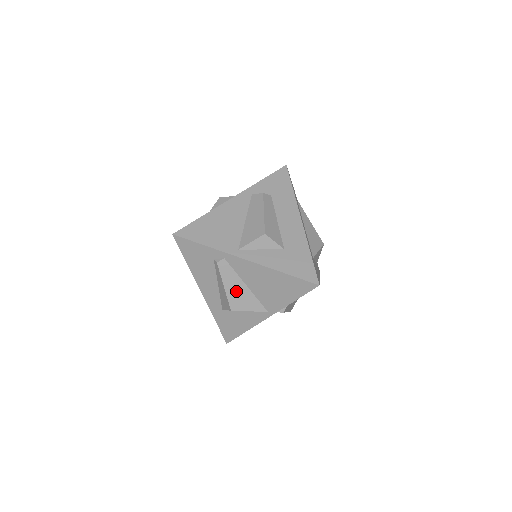
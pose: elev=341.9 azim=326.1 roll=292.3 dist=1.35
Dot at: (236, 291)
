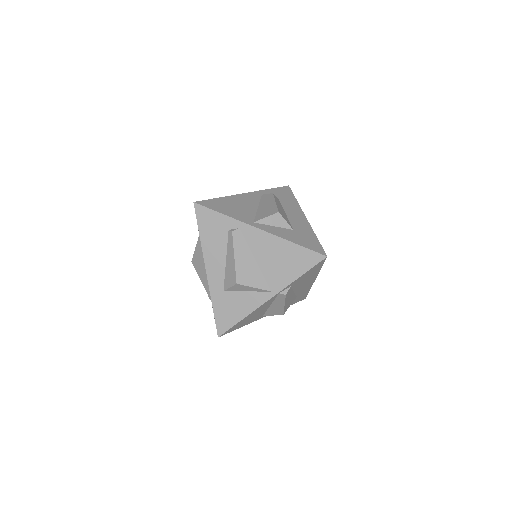
Dot at: (245, 264)
